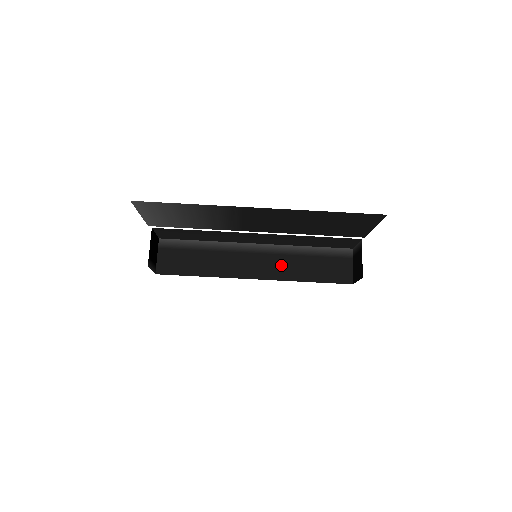
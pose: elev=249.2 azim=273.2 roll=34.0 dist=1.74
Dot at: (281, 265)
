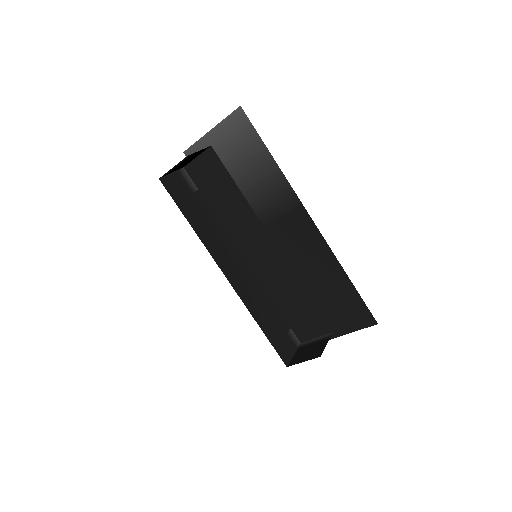
Dot at: (258, 288)
